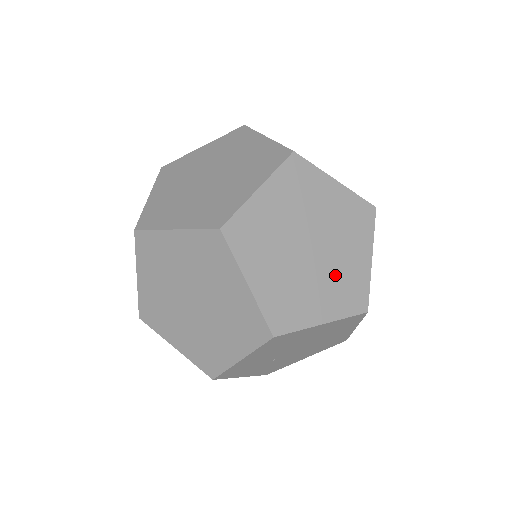
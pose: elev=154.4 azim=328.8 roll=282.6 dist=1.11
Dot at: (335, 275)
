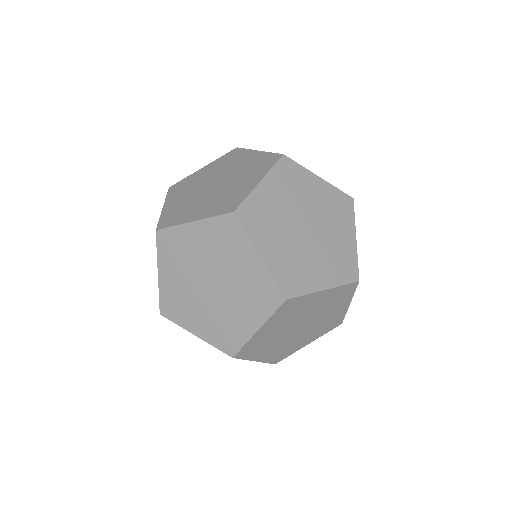
Dot at: (222, 195)
